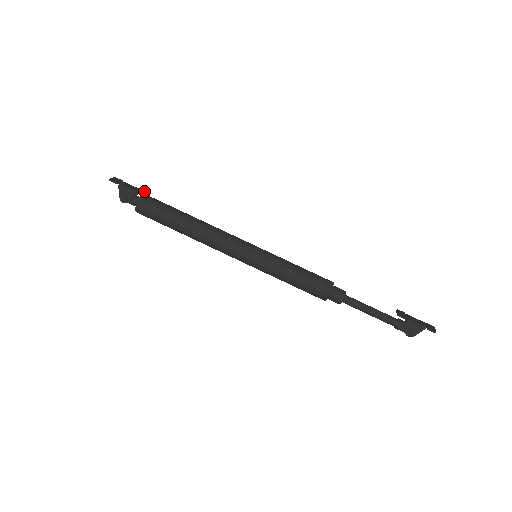
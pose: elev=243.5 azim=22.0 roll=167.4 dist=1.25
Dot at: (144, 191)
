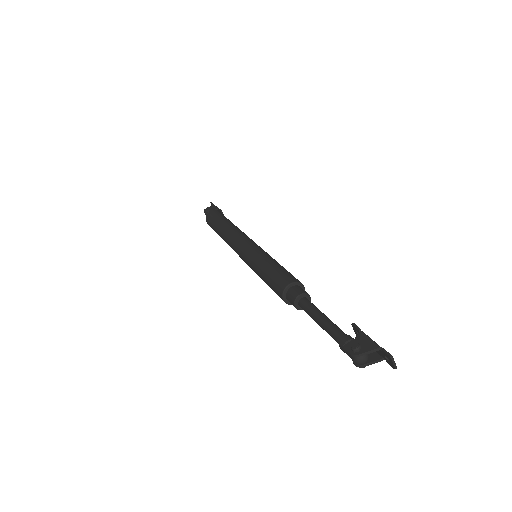
Dot at: occluded
